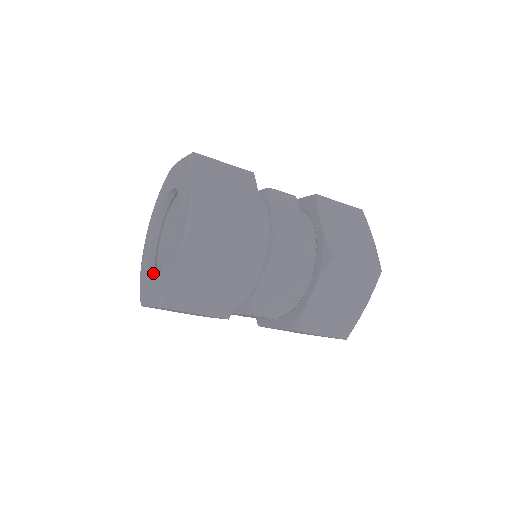
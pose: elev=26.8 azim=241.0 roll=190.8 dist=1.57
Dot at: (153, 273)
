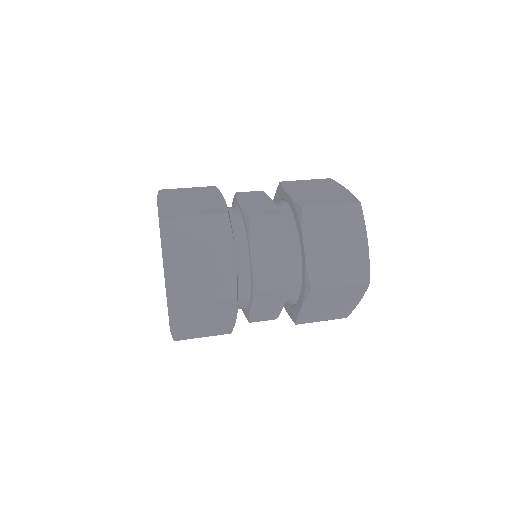
Dot at: occluded
